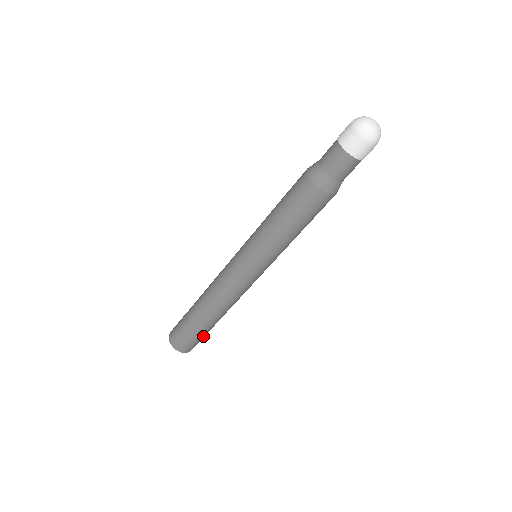
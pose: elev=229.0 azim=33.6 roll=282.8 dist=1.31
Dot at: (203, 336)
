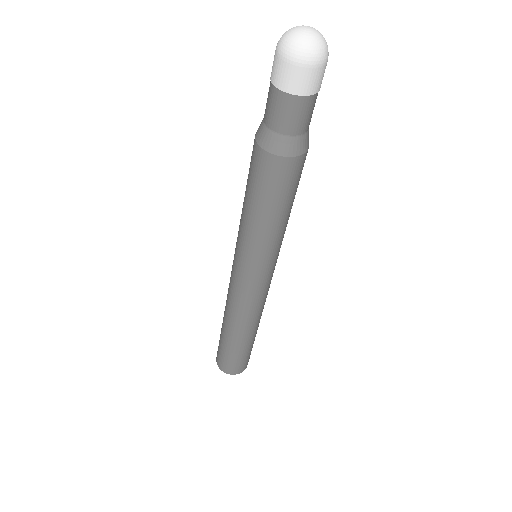
Dot at: (252, 347)
